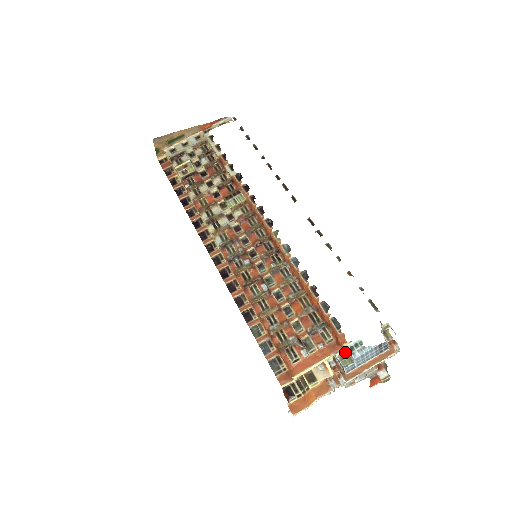
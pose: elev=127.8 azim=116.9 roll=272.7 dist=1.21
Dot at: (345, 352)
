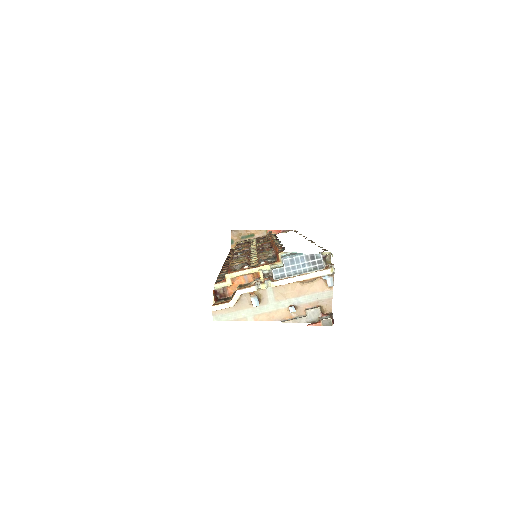
Dot at: occluded
